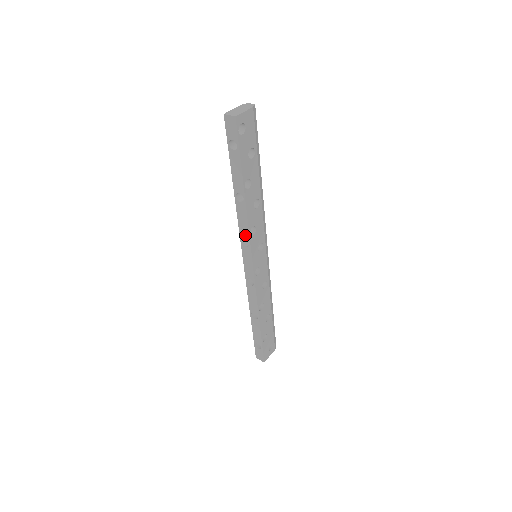
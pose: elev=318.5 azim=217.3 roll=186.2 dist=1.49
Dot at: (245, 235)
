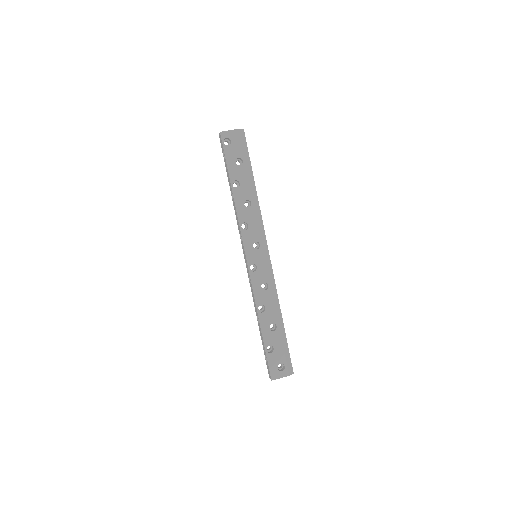
Dot at: (239, 230)
